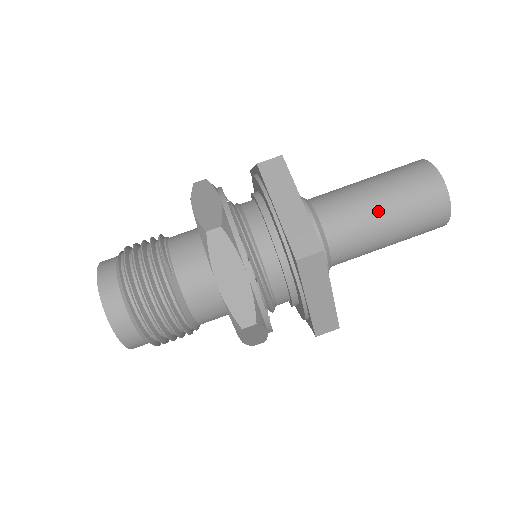
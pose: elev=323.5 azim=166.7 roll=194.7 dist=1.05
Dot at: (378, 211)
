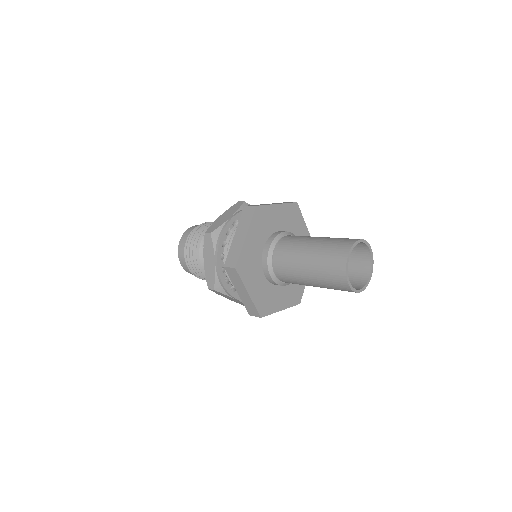
Dot at: (303, 261)
